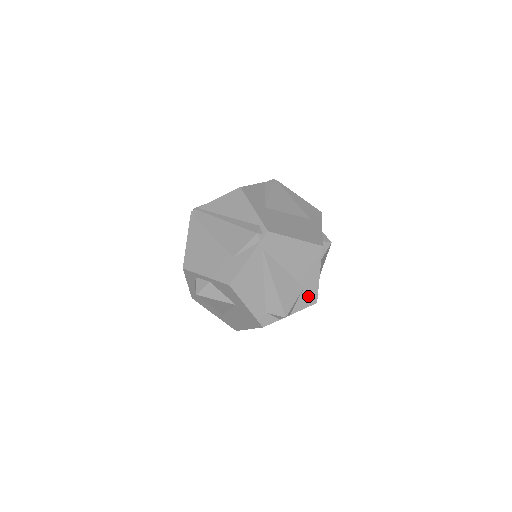
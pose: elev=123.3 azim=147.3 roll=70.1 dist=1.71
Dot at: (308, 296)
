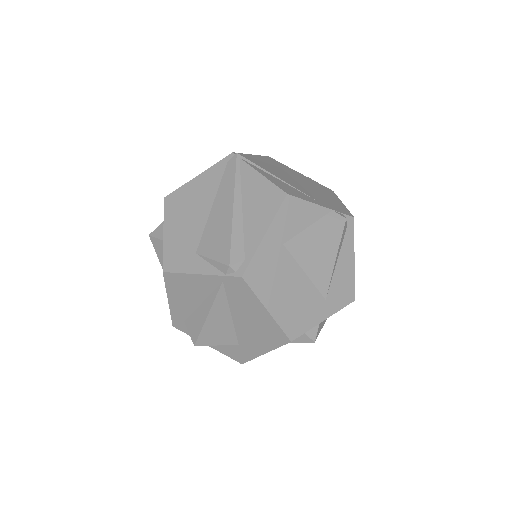
Dot at: (238, 352)
